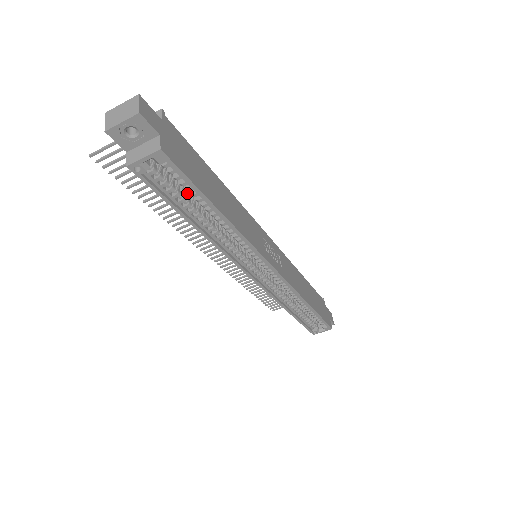
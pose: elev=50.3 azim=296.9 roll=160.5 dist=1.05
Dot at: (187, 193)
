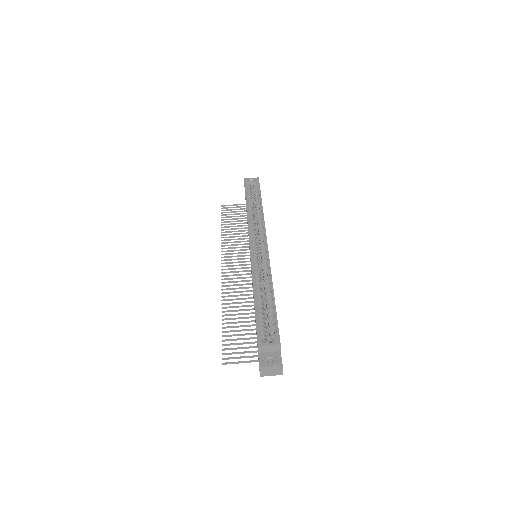
Dot at: occluded
